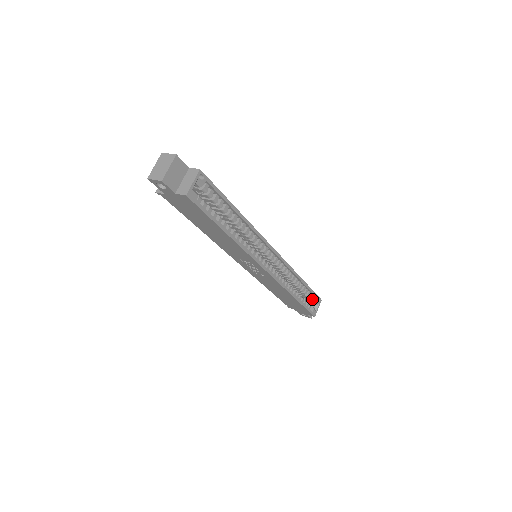
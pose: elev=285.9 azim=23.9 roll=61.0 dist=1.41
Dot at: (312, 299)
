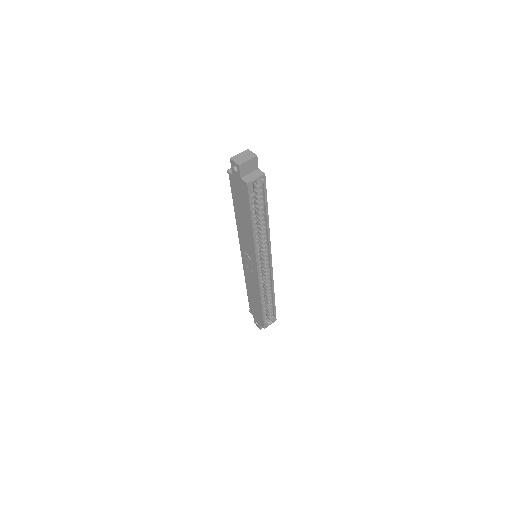
Dot at: (271, 314)
